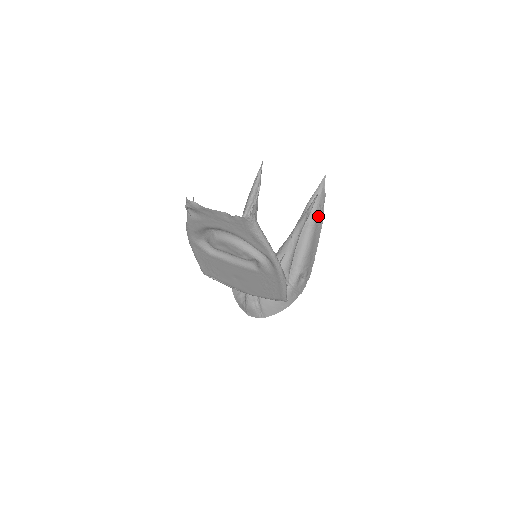
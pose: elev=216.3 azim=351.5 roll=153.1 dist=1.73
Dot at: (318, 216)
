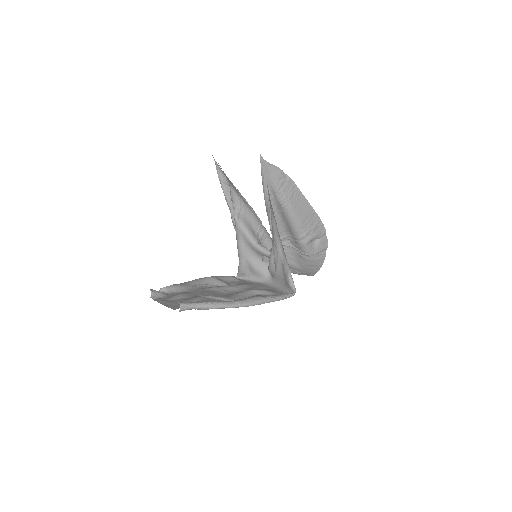
Dot at: (285, 190)
